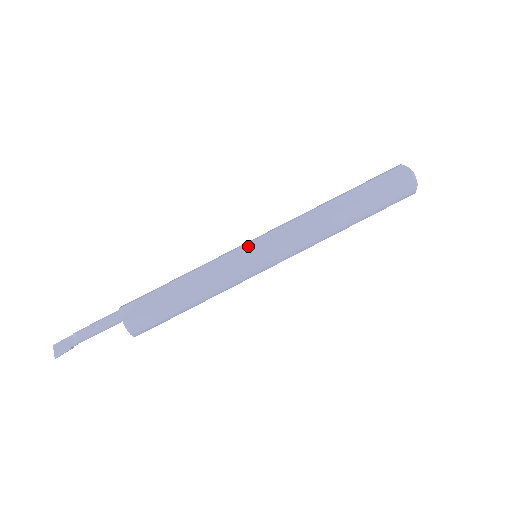
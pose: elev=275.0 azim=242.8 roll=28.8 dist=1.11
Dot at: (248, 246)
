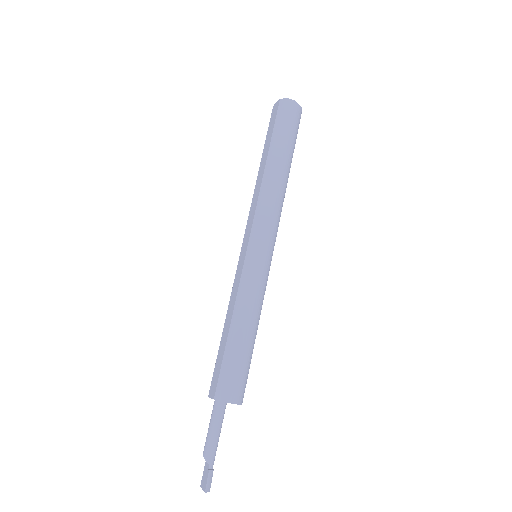
Dot at: (240, 255)
